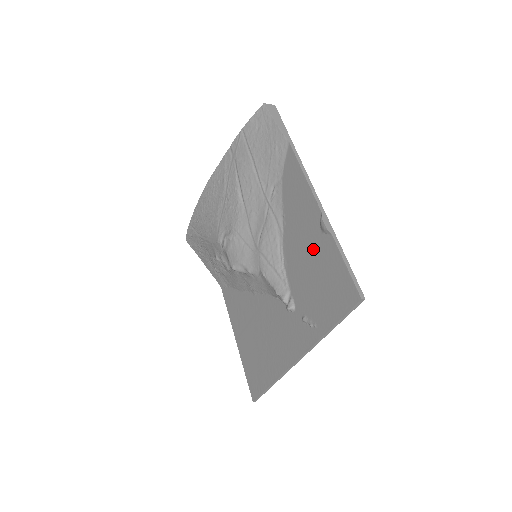
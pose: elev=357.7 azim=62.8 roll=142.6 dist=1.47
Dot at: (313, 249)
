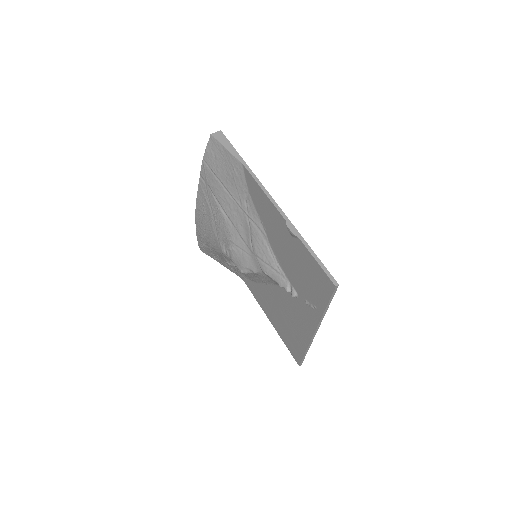
Dot at: (291, 249)
